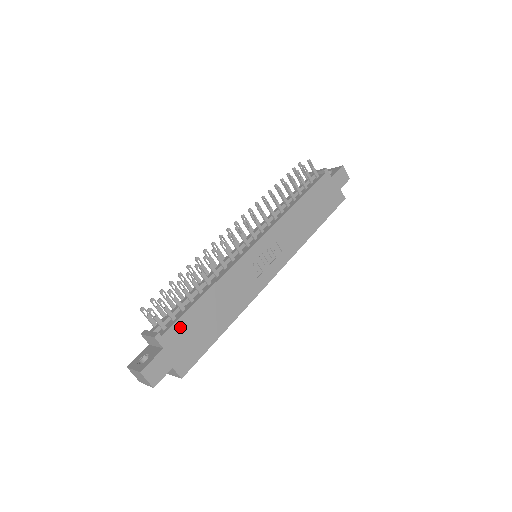
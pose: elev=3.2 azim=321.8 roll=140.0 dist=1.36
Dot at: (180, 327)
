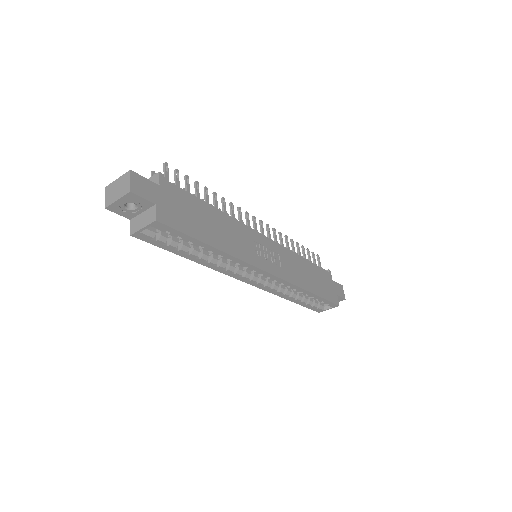
Dot at: (181, 195)
